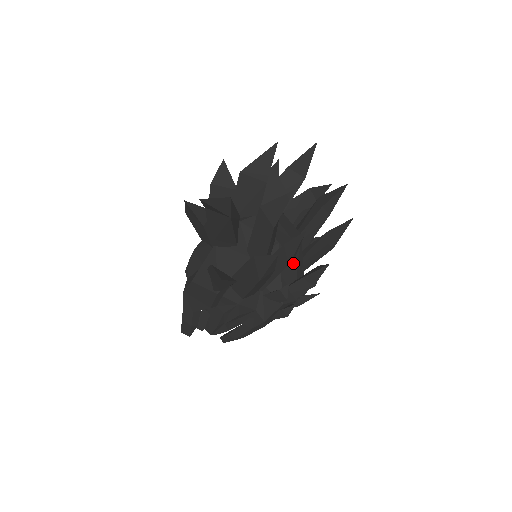
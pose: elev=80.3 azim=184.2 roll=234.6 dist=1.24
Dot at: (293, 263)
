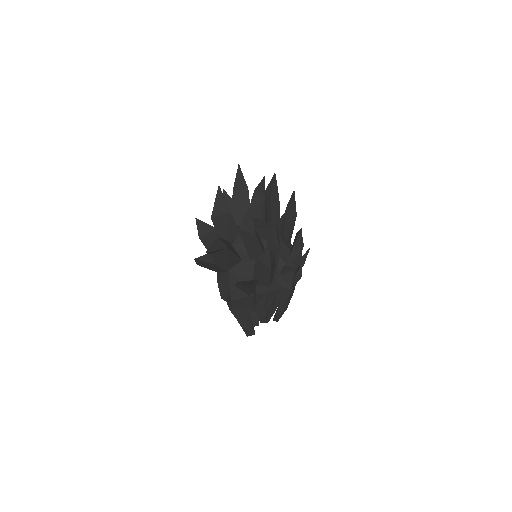
Dot at: (281, 243)
